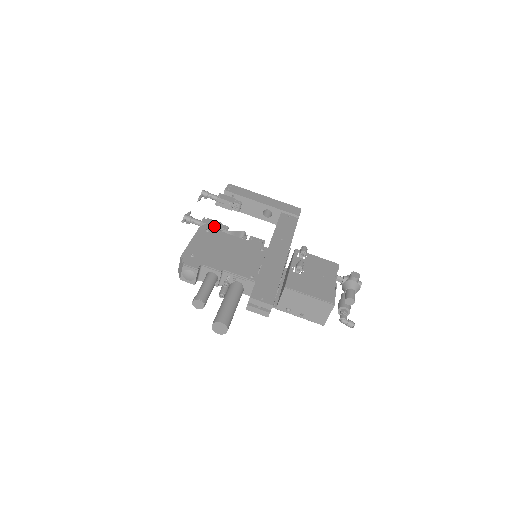
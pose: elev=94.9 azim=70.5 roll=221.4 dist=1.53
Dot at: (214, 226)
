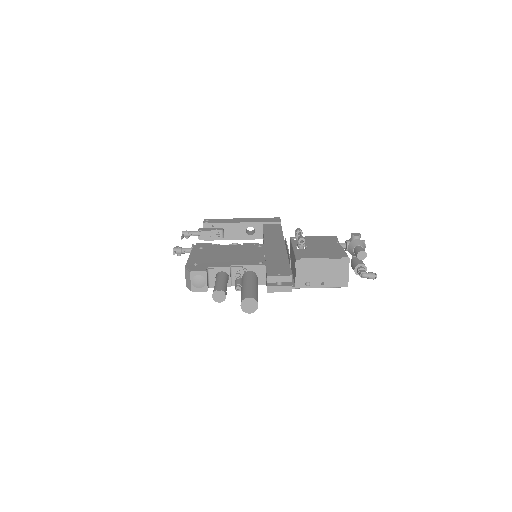
Dot at: (206, 244)
